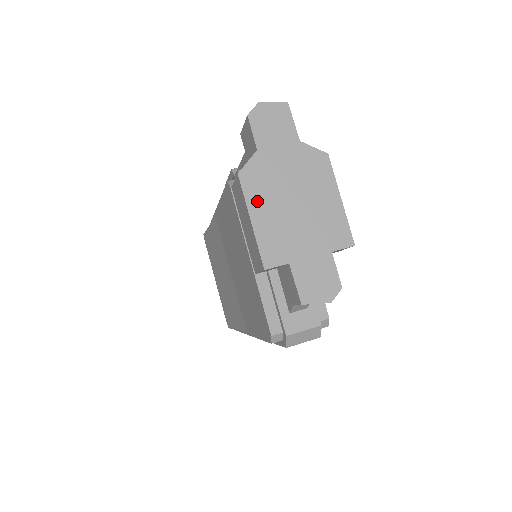
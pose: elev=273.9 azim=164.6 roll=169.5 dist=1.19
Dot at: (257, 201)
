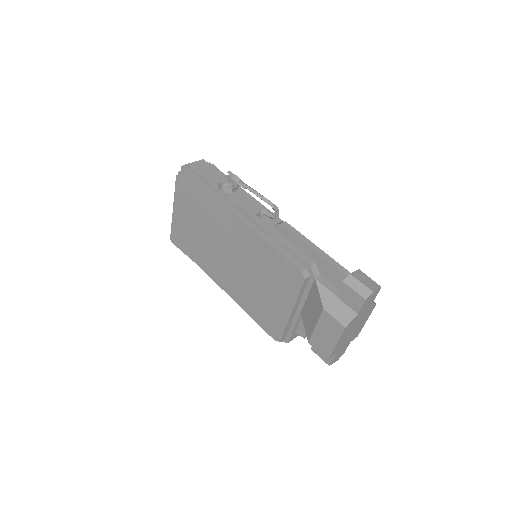
Dot at: (343, 336)
